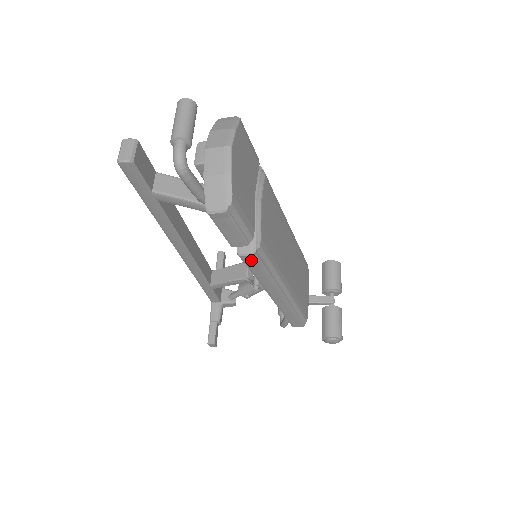
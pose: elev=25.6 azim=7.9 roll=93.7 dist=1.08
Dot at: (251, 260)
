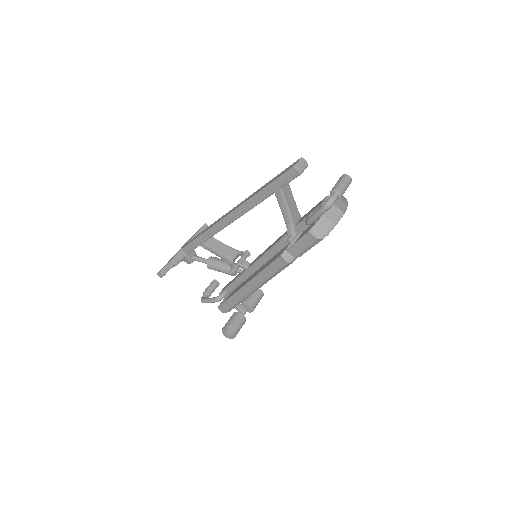
Dot at: (281, 263)
